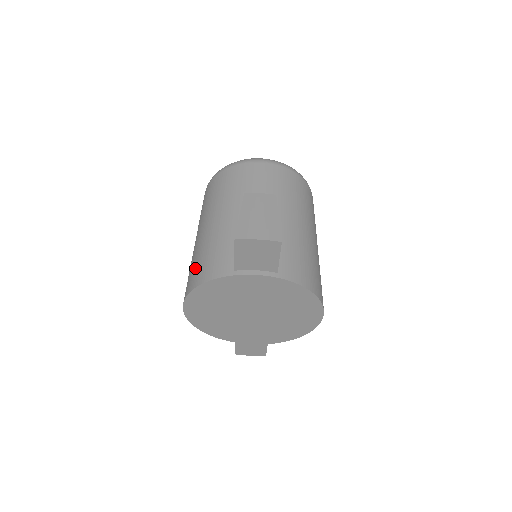
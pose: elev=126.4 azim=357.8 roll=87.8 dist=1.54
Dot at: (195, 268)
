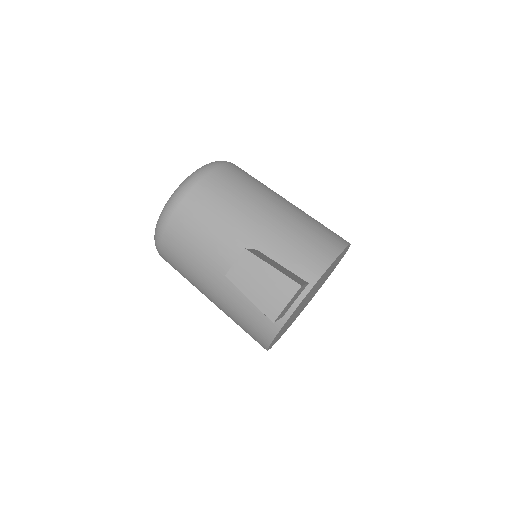
Dot at: (248, 331)
